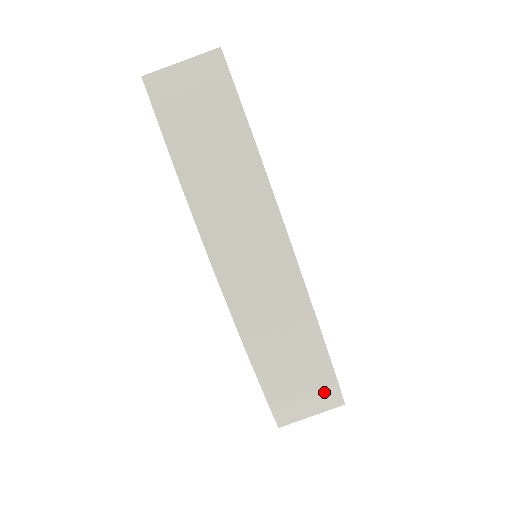
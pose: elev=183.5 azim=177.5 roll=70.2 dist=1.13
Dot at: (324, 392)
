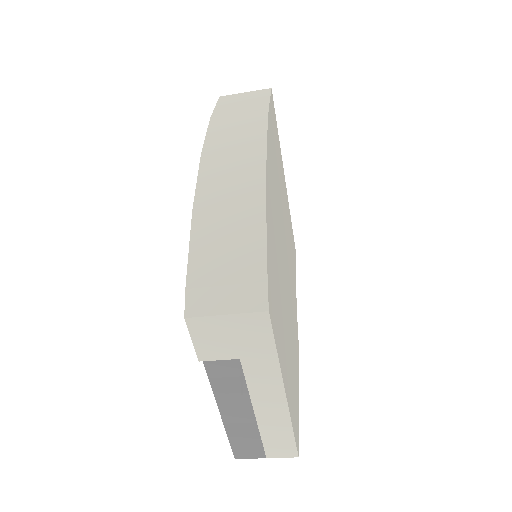
Dot at: (249, 282)
